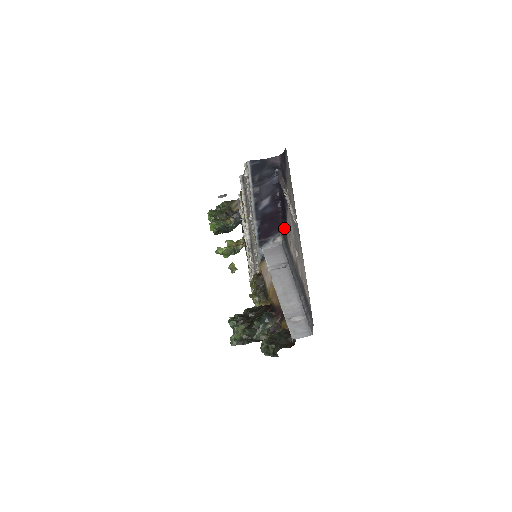
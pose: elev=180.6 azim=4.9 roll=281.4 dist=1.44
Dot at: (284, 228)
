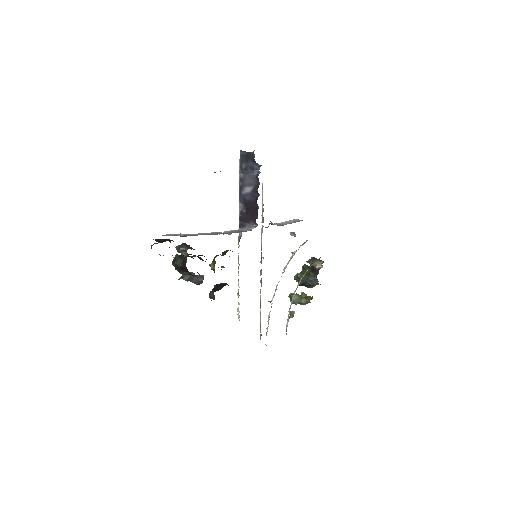
Dot at: occluded
